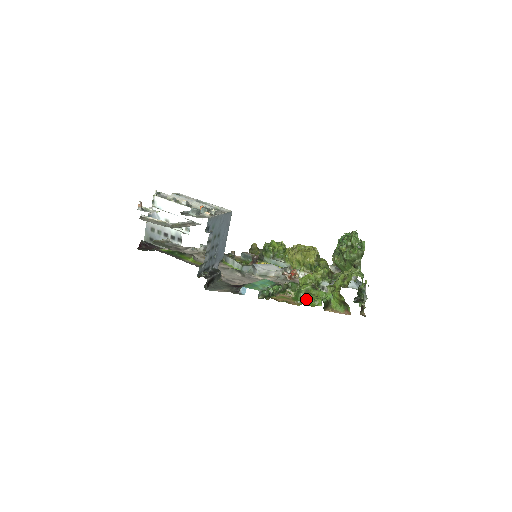
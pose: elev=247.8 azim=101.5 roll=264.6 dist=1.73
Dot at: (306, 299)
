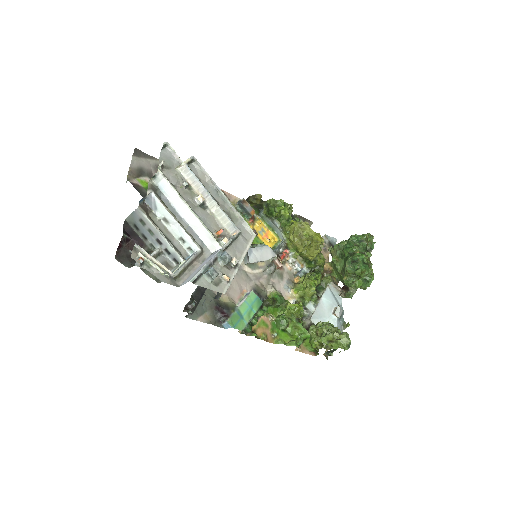
Dot at: (284, 330)
